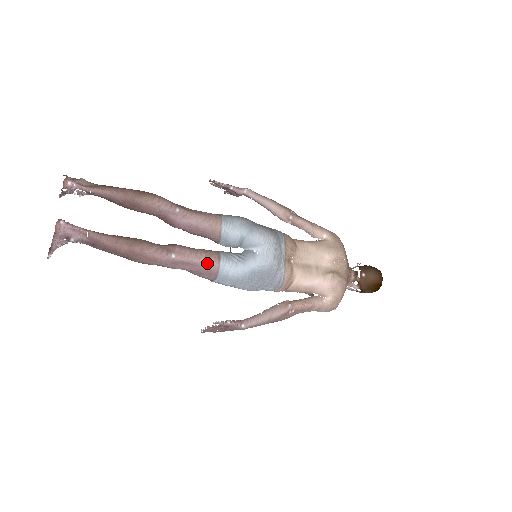
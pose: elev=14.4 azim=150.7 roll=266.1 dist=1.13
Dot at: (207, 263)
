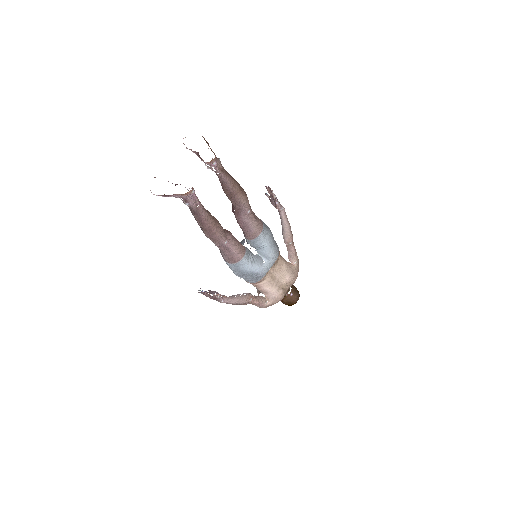
Dot at: (237, 255)
